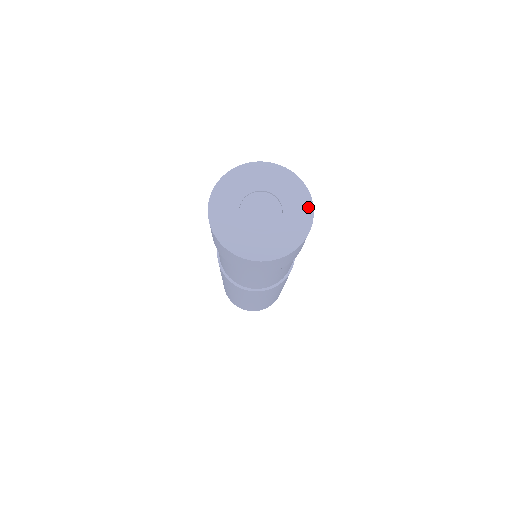
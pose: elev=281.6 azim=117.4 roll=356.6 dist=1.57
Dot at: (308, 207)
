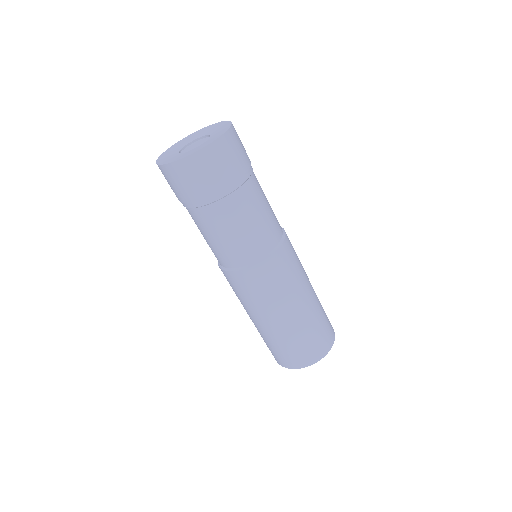
Dot at: (217, 138)
